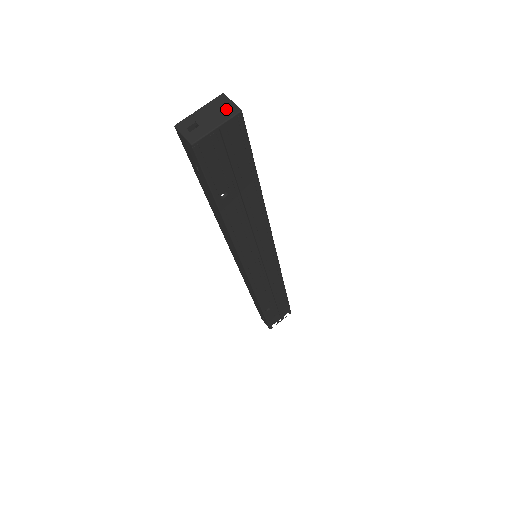
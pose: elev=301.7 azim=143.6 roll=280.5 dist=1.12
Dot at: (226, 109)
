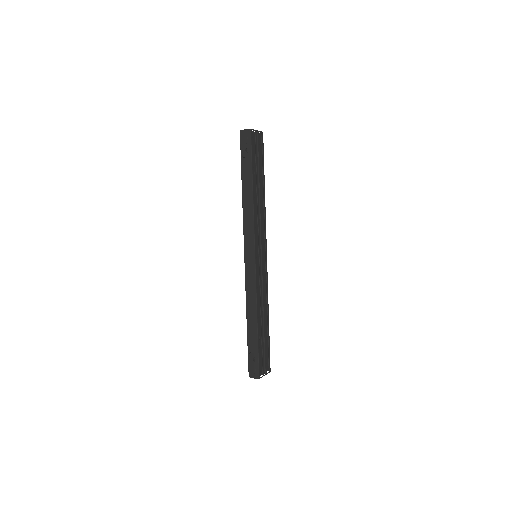
Dot at: occluded
